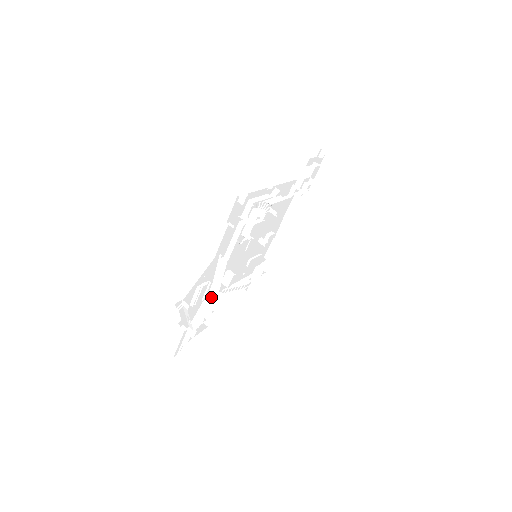
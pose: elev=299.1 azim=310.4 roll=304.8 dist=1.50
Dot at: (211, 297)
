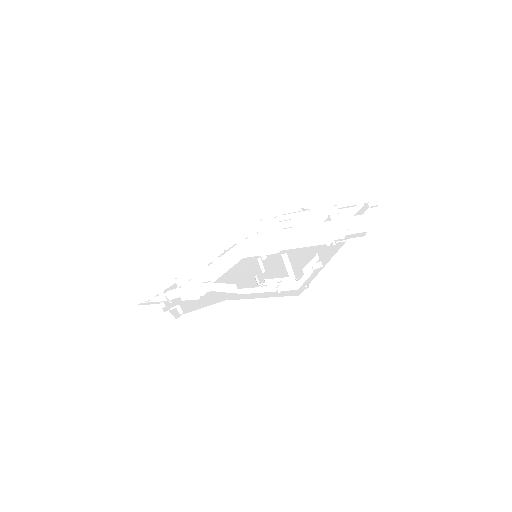
Dot at: occluded
